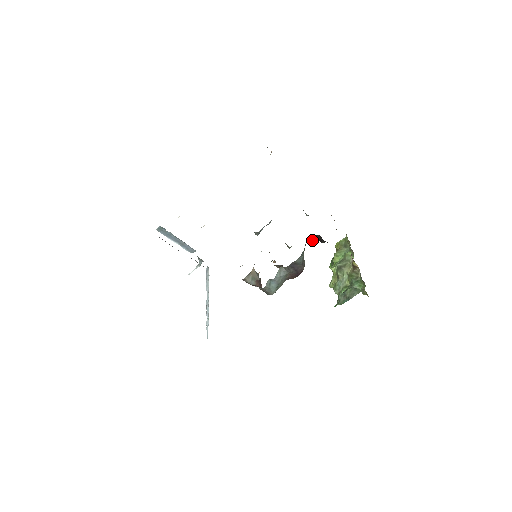
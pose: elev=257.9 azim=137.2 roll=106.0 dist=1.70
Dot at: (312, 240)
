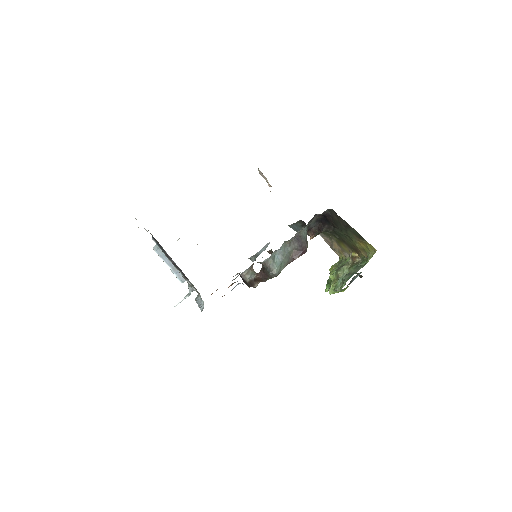
Dot at: (312, 235)
